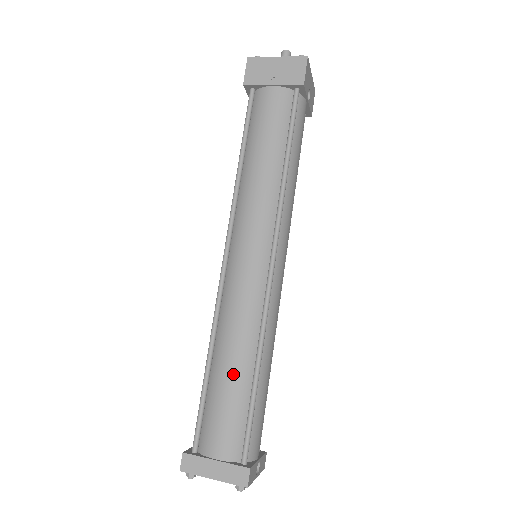
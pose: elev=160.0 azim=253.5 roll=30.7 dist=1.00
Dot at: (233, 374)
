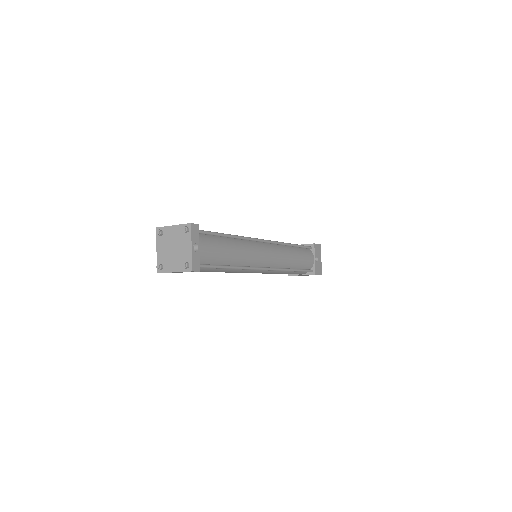
Dot at: occluded
